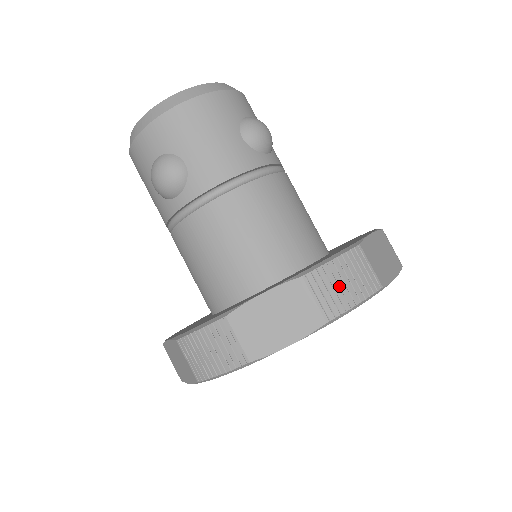
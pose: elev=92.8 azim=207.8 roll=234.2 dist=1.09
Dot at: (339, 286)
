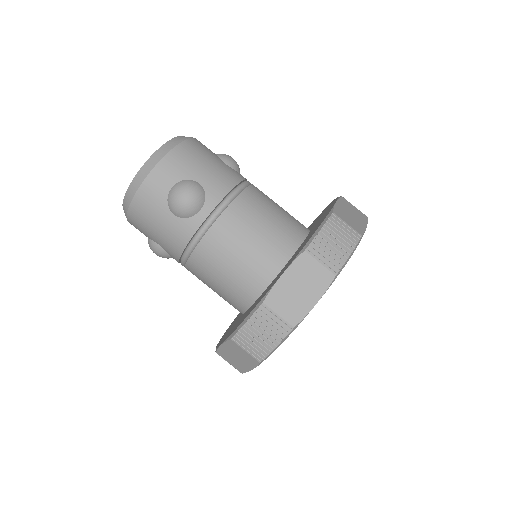
Dot at: (256, 340)
